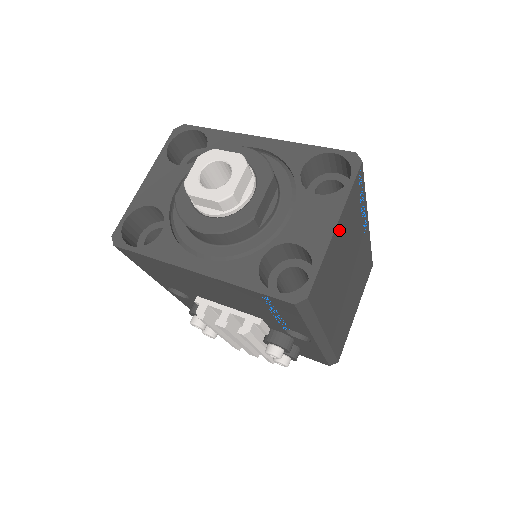
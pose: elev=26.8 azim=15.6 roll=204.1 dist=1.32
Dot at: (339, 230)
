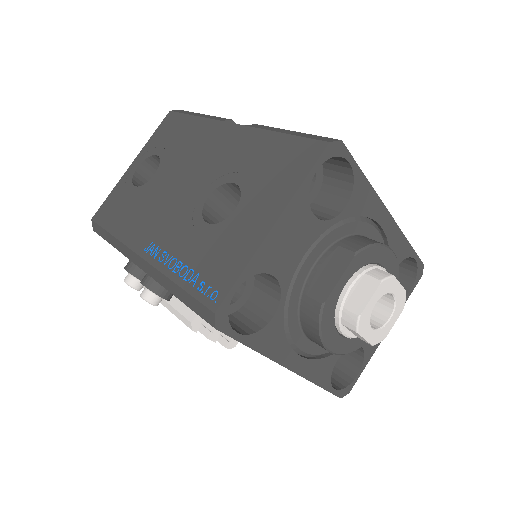
Dot at: occluded
